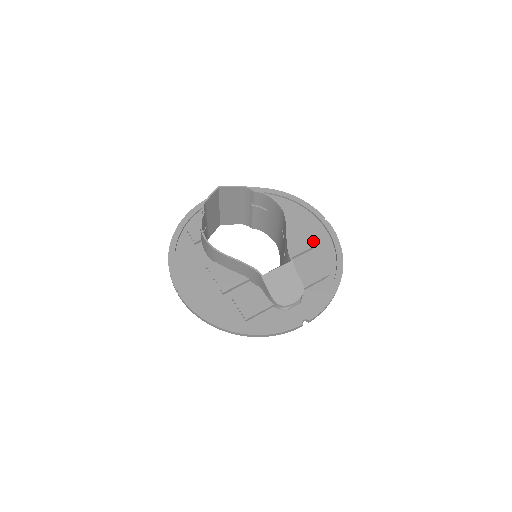
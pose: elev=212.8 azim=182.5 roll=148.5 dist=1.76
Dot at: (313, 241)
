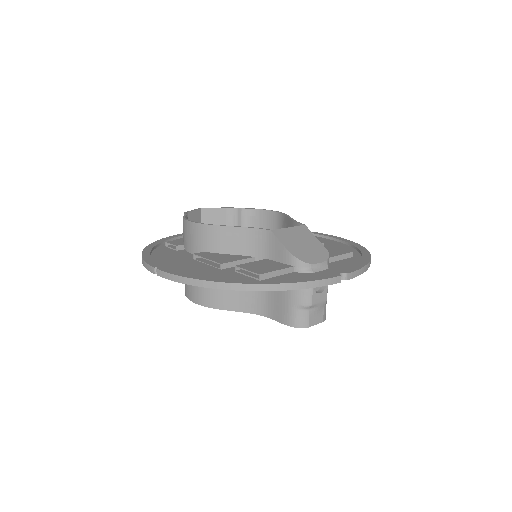
Dot at: occluded
